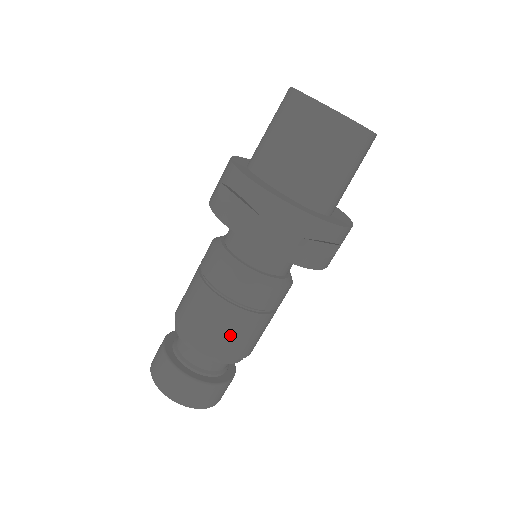
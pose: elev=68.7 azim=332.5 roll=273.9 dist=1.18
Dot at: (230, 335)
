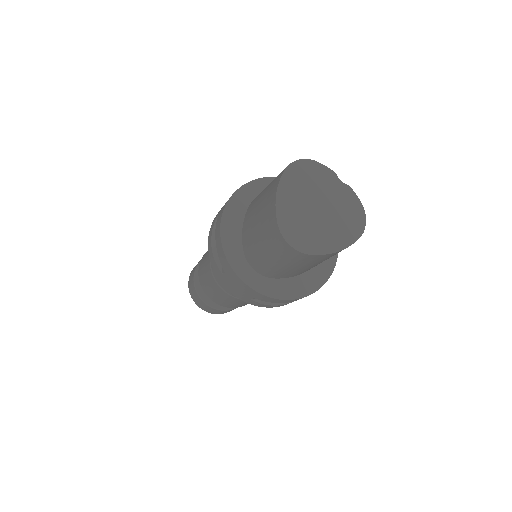
Dot at: occluded
